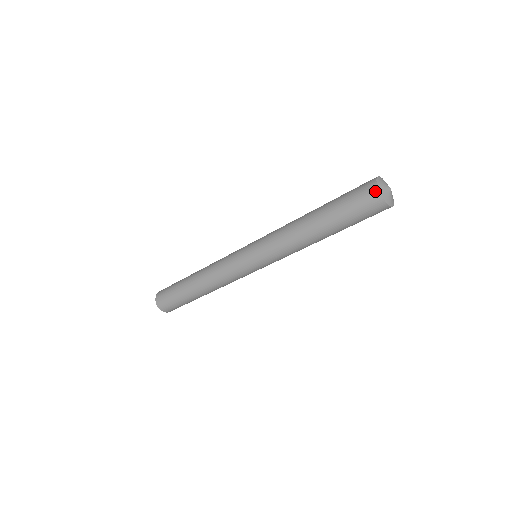
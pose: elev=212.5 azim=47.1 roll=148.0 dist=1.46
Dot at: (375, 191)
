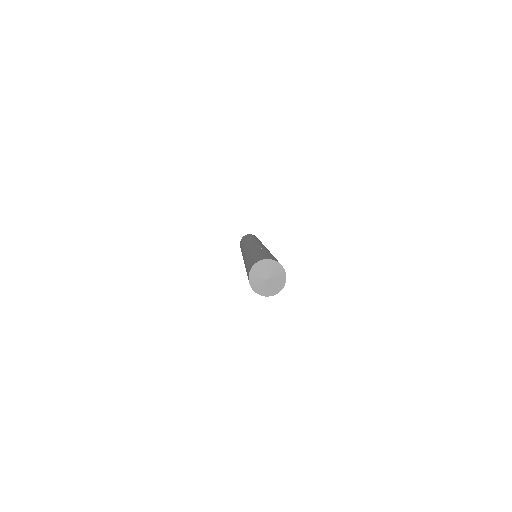
Dot at: (248, 274)
